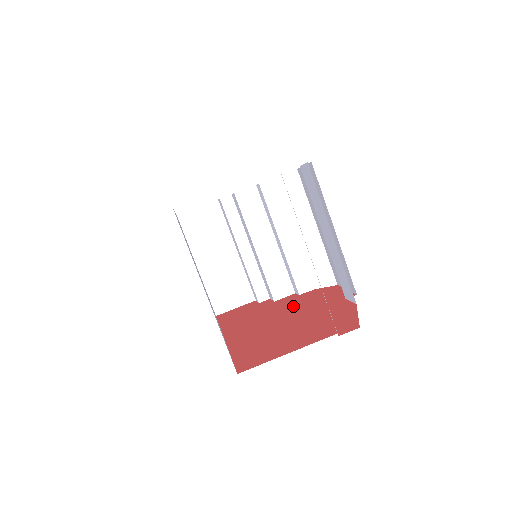
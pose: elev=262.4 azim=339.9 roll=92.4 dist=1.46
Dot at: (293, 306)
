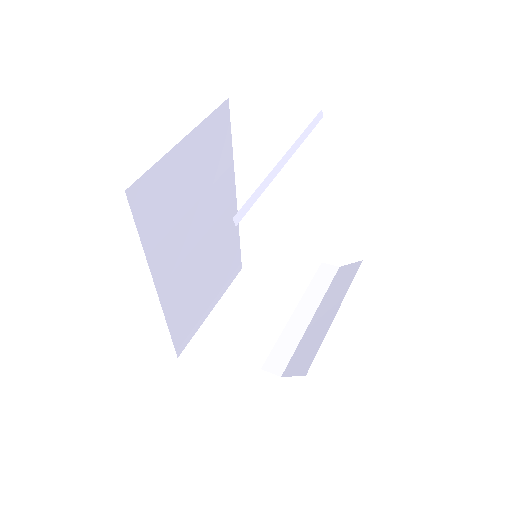
Dot at: occluded
